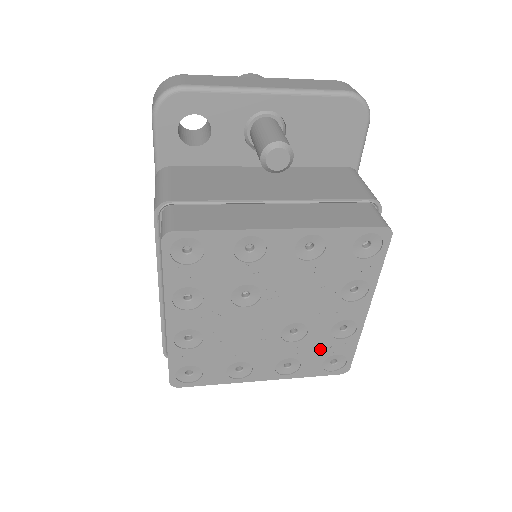
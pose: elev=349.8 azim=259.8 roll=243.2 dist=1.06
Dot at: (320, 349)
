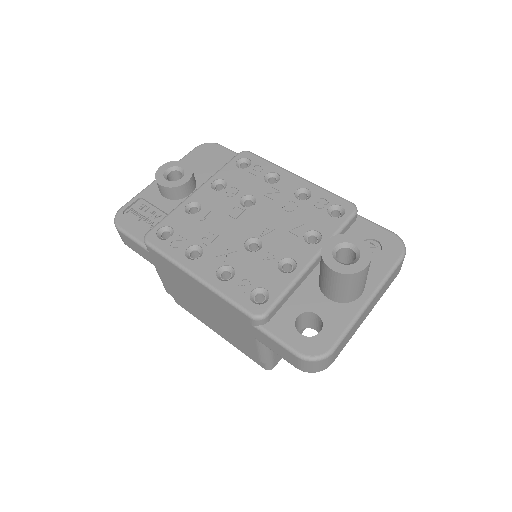
Dot at: occluded
